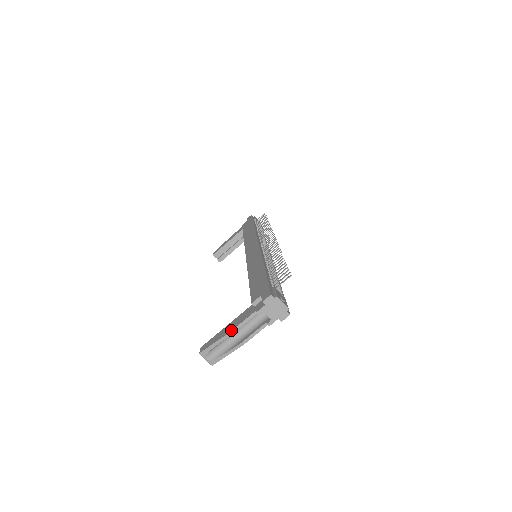
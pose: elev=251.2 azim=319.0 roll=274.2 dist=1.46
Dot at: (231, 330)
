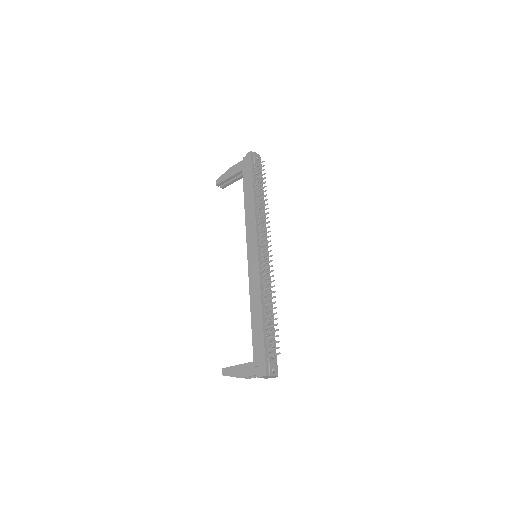
Dot at: (241, 377)
